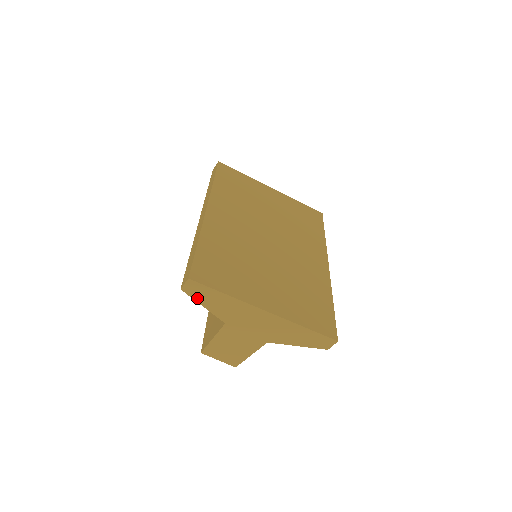
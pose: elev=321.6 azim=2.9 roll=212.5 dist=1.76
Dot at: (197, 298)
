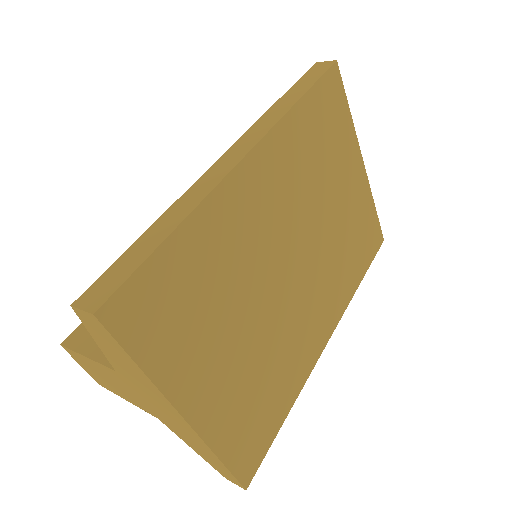
Dot at: (92, 331)
